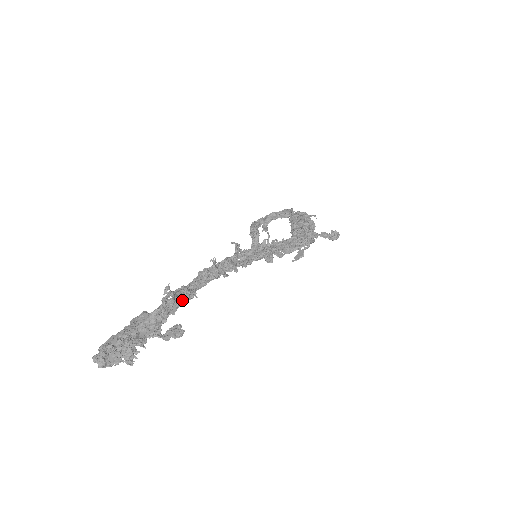
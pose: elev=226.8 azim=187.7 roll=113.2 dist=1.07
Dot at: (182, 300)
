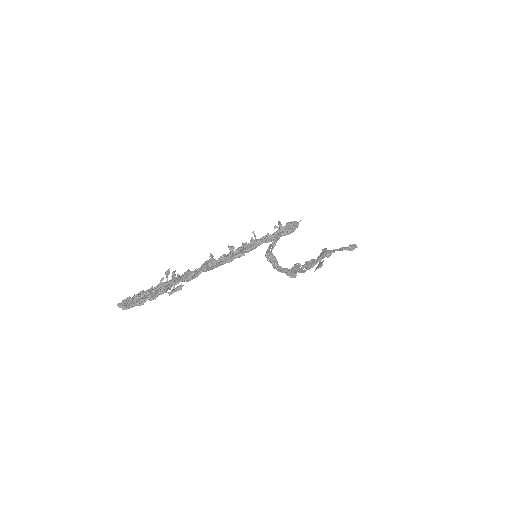
Dot at: (185, 276)
